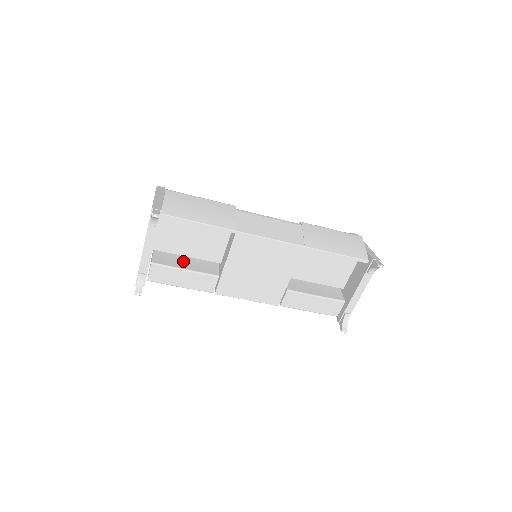
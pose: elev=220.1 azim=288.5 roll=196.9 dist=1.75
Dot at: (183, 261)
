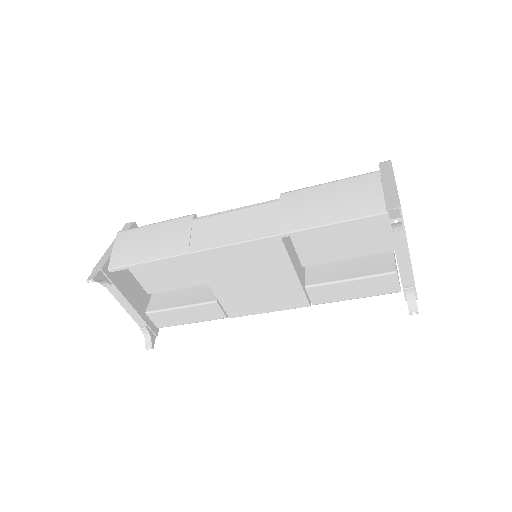
Dot at: (180, 295)
